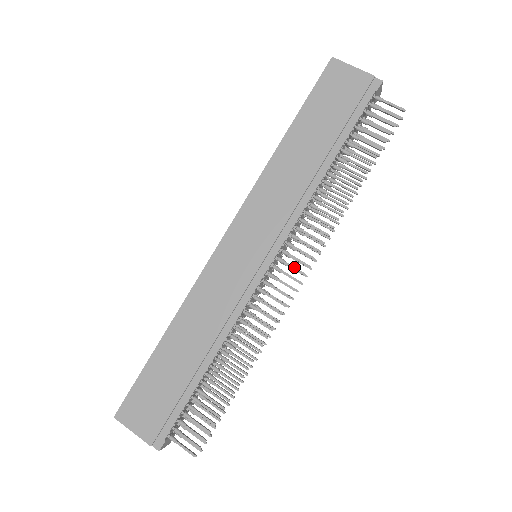
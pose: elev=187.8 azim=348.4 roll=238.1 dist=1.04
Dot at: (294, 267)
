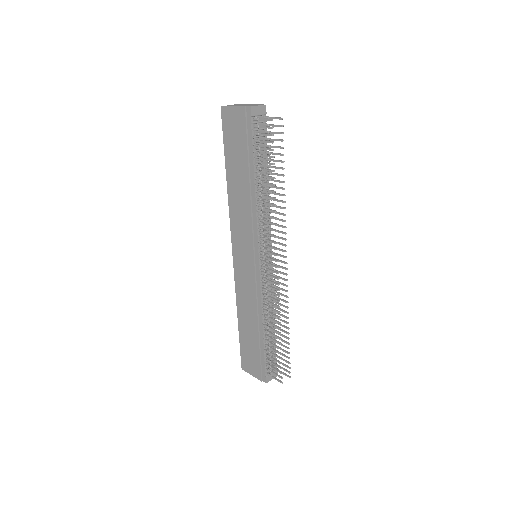
Dot at: (270, 259)
